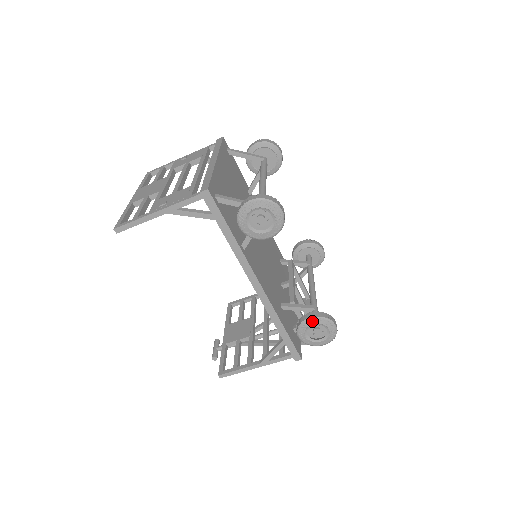
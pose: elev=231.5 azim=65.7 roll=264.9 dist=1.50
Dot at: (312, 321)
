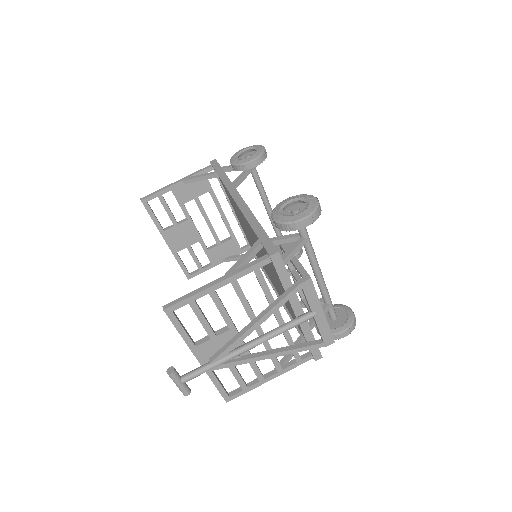
Dot at: (288, 199)
